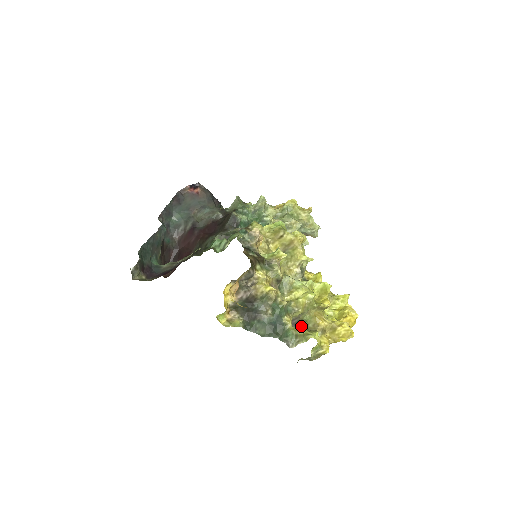
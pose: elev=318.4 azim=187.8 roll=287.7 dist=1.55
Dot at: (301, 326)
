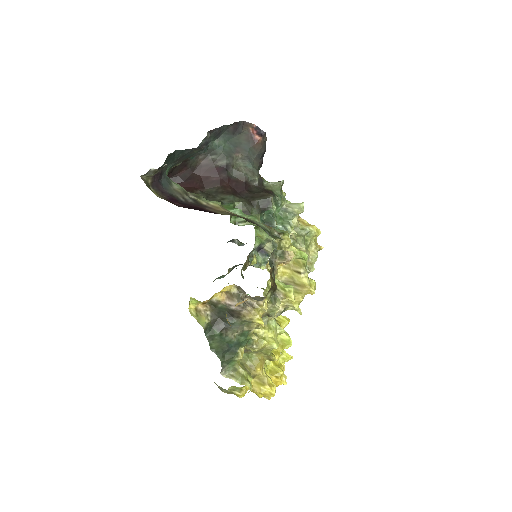
Dot at: occluded
